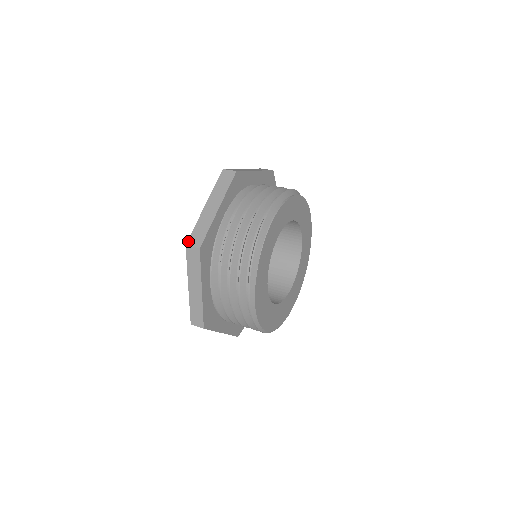
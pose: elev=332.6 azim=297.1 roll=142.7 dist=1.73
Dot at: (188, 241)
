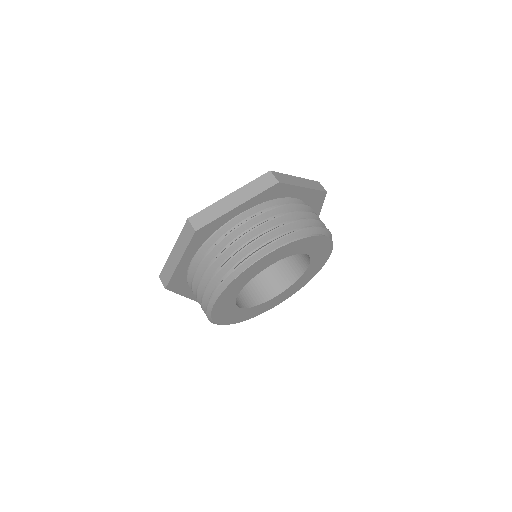
Dot at: (192, 216)
